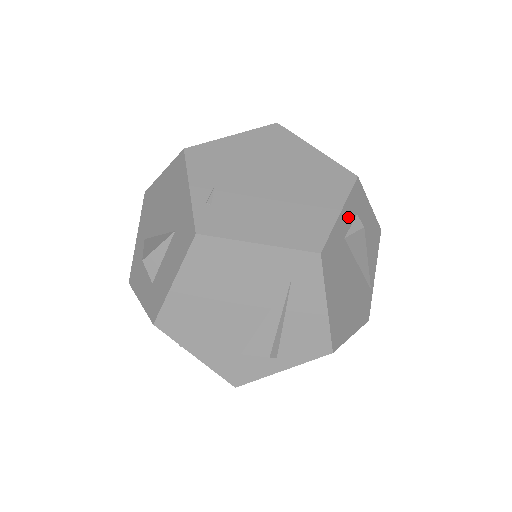
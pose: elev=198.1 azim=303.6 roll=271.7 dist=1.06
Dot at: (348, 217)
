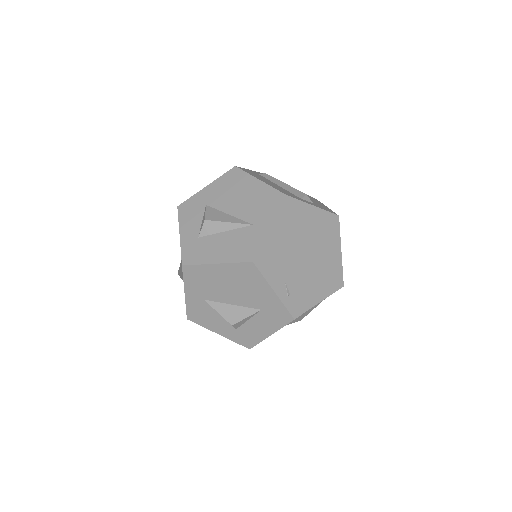
Dot at: occluded
